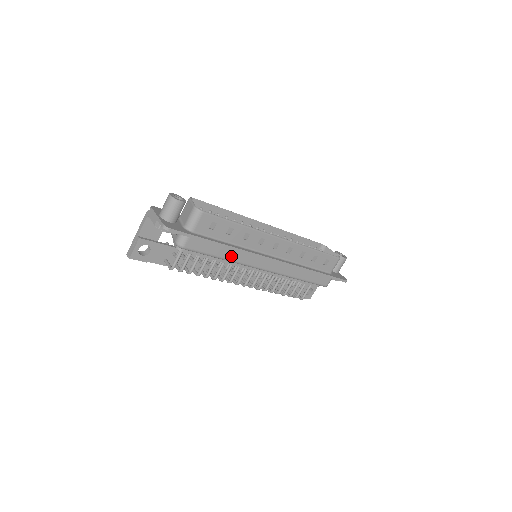
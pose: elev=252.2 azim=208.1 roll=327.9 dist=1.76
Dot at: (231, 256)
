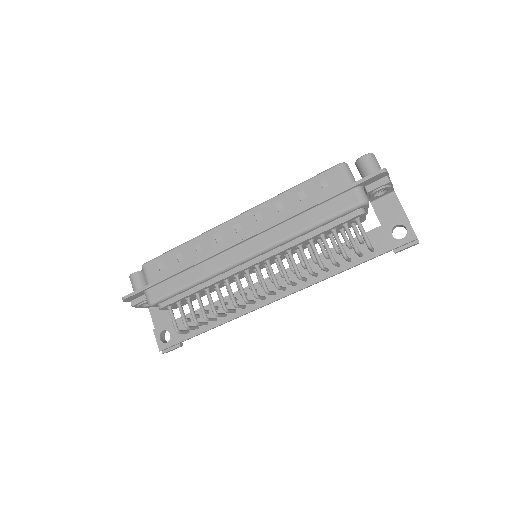
Dot at: (198, 274)
